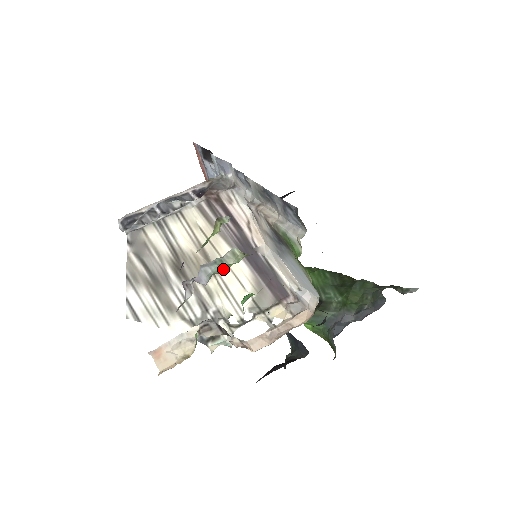
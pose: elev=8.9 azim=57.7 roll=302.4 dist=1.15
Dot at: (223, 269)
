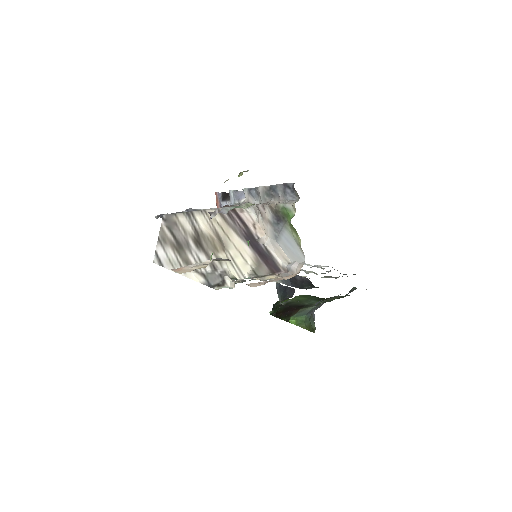
Dot at: occluded
